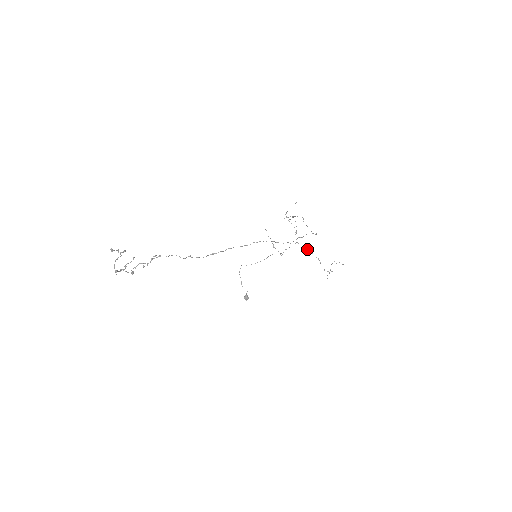
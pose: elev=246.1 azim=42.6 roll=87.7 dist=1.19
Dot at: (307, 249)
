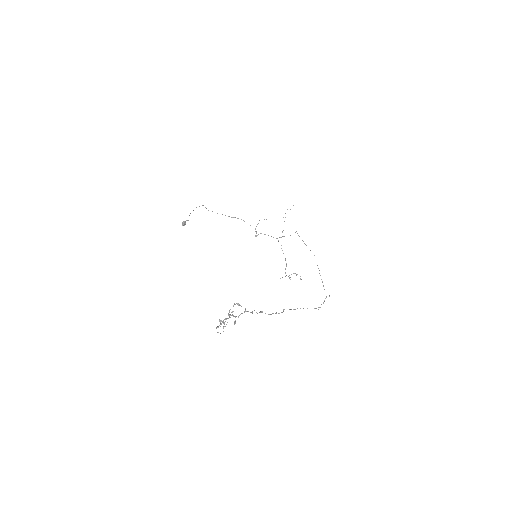
Dot at: (282, 250)
